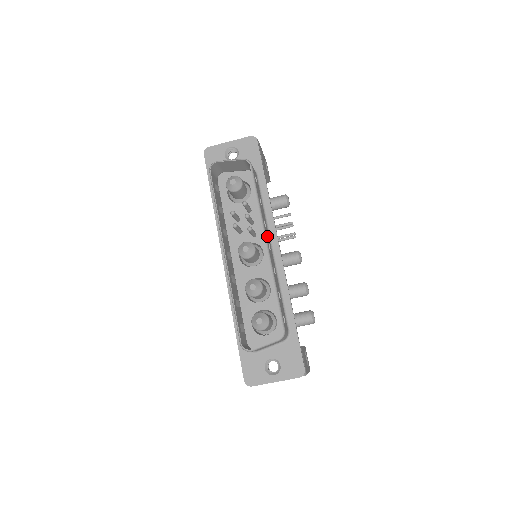
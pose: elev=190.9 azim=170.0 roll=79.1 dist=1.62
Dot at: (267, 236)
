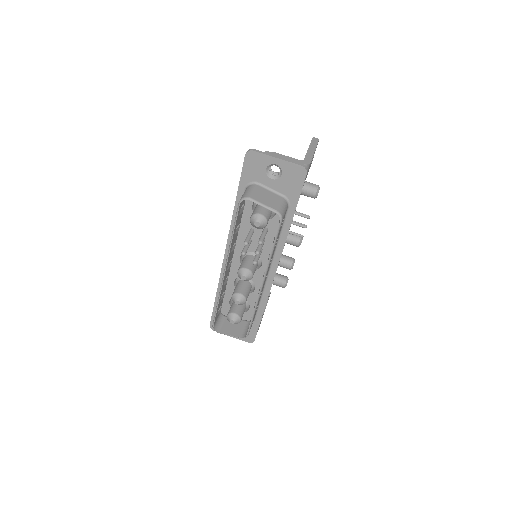
Dot at: occluded
